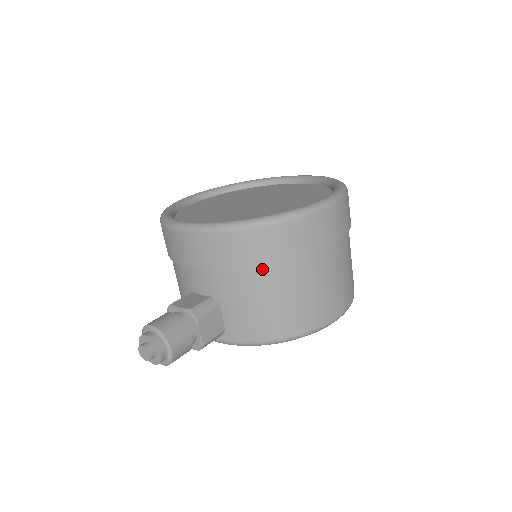
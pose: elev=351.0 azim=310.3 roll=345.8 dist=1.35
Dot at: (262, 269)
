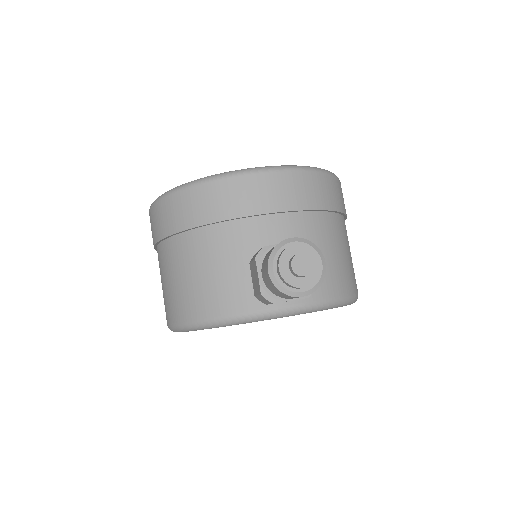
Dot at: (332, 216)
